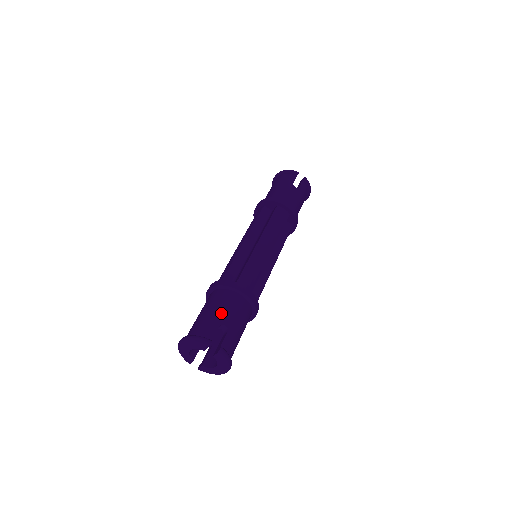
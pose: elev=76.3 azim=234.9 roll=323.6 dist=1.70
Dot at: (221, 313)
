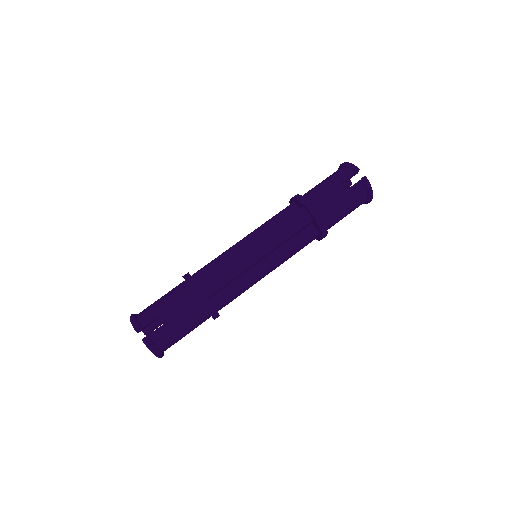
Dot at: (166, 306)
